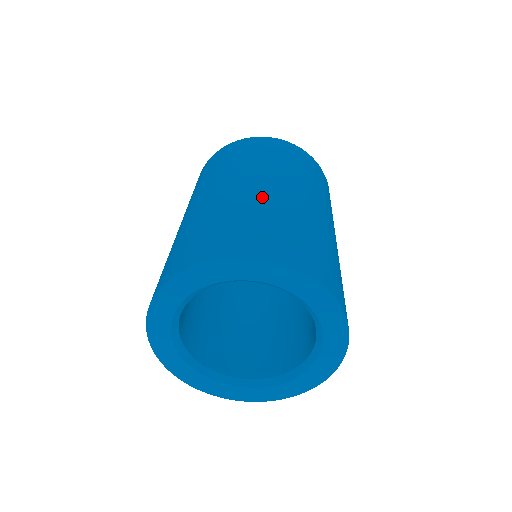
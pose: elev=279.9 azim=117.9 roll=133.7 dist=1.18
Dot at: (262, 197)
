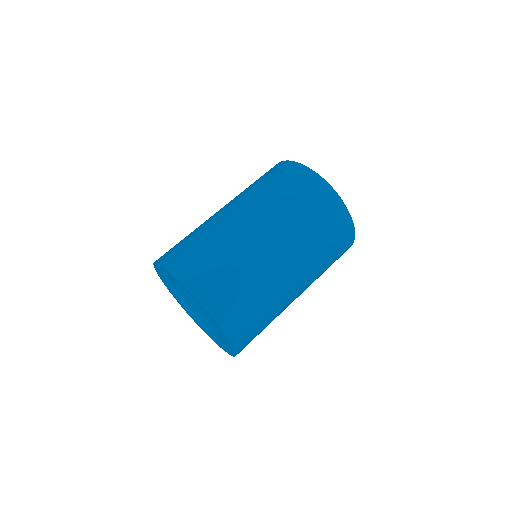
Dot at: (220, 224)
